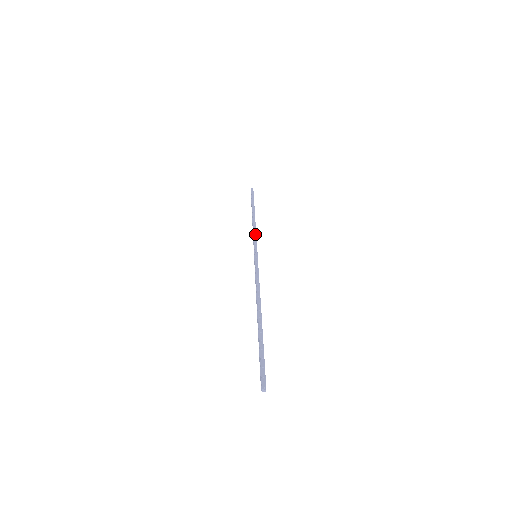
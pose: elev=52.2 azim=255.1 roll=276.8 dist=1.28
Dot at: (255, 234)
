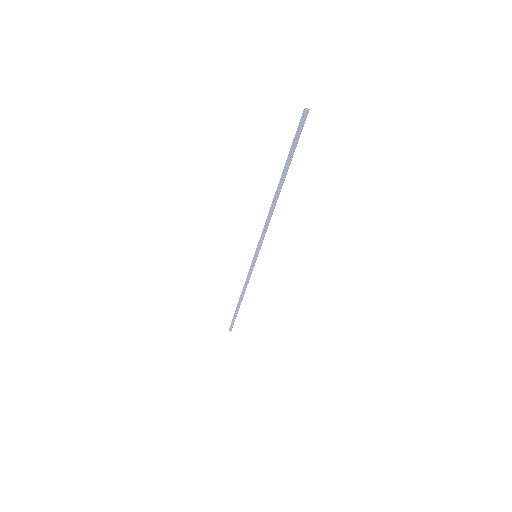
Dot at: (249, 278)
